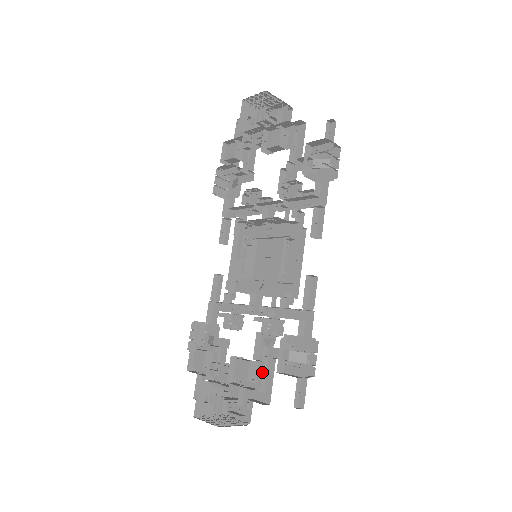
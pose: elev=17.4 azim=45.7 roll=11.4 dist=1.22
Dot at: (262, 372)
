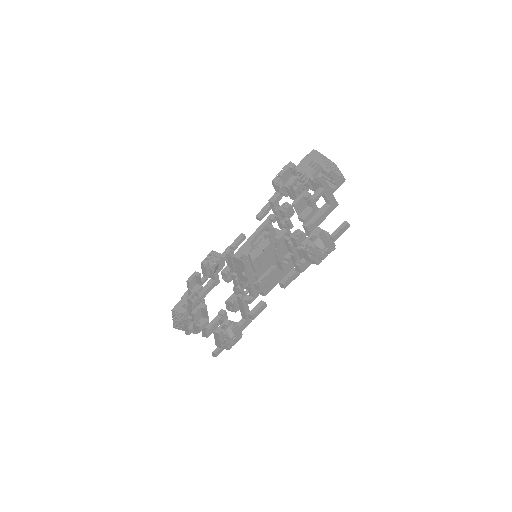
Dot at: occluded
